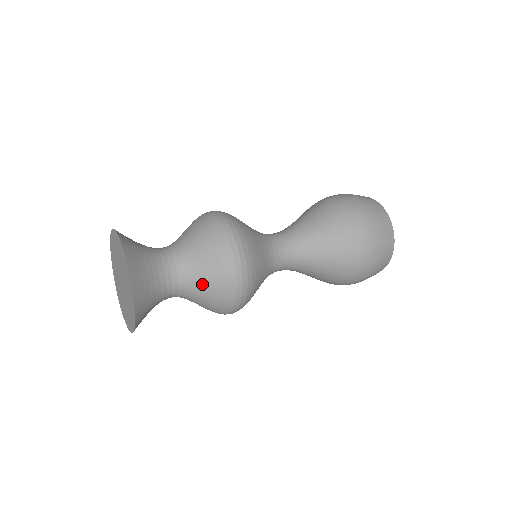
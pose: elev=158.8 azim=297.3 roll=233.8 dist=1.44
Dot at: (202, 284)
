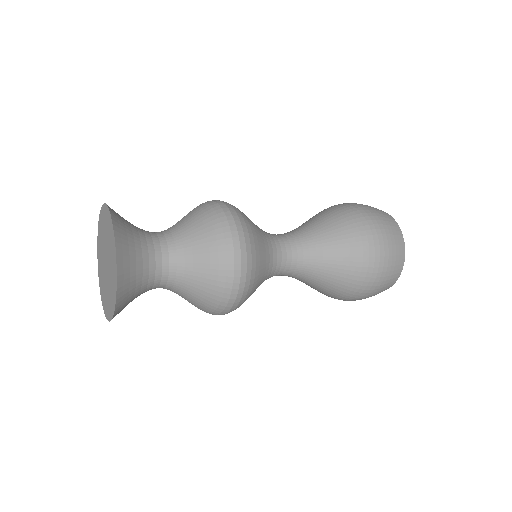
Dot at: (195, 270)
